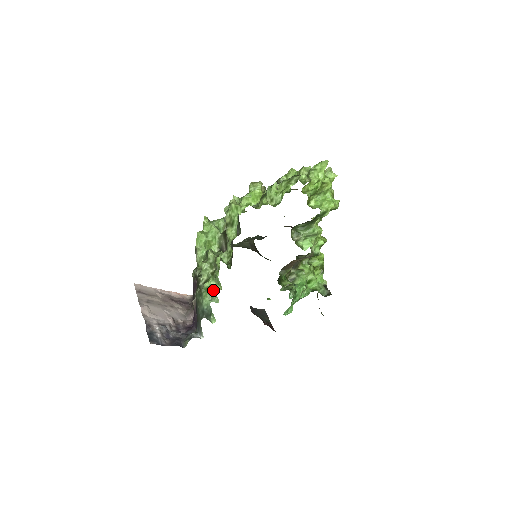
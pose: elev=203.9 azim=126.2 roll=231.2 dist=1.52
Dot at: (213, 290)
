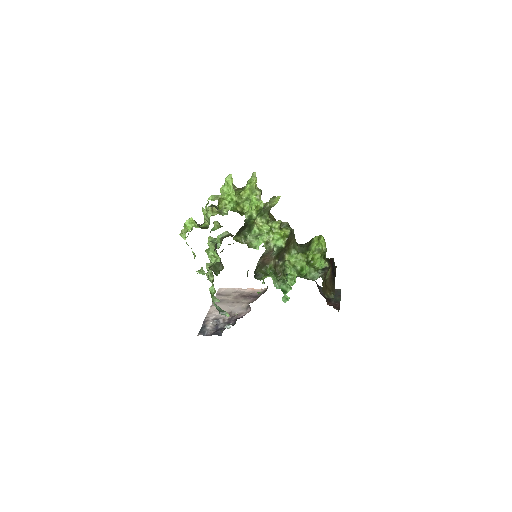
Dot at: (214, 293)
